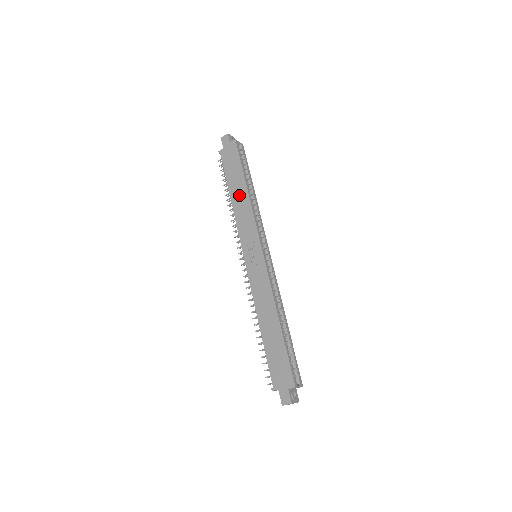
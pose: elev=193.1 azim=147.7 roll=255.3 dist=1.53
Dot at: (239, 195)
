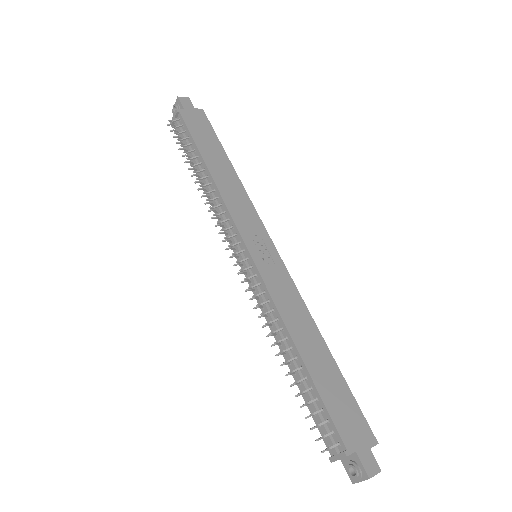
Dot at: (223, 171)
